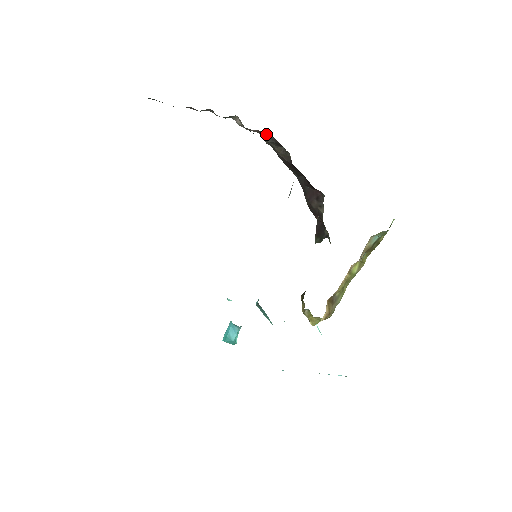
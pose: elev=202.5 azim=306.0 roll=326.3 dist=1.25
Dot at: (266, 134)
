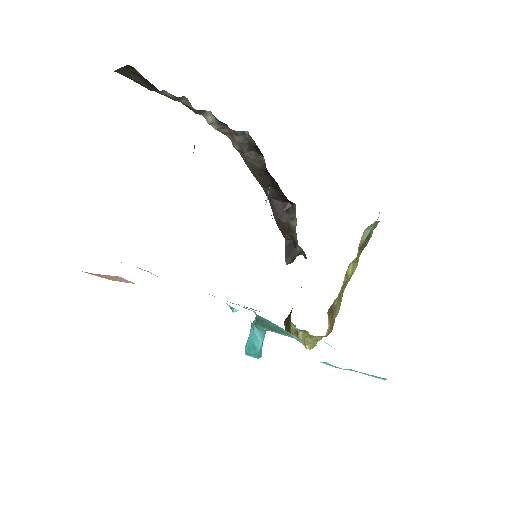
Dot at: (240, 133)
